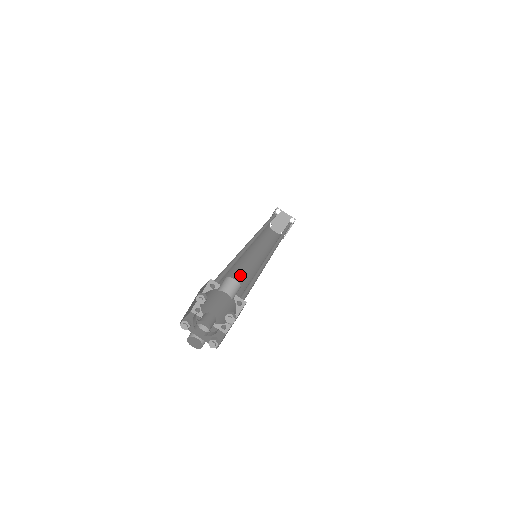
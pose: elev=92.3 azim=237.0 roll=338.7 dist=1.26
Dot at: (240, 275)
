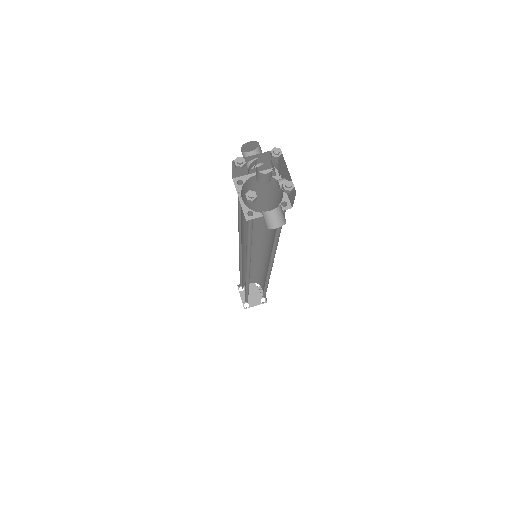
Dot at: occluded
